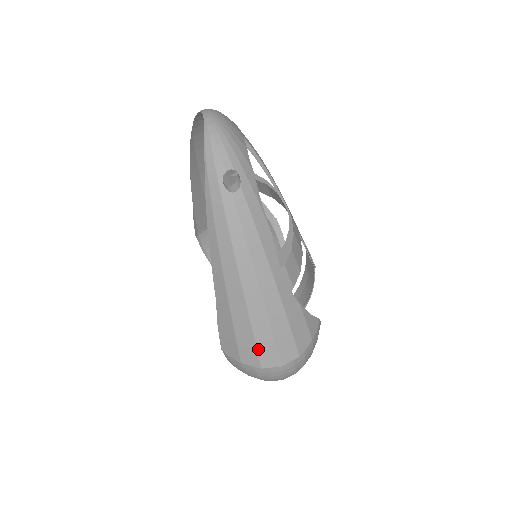
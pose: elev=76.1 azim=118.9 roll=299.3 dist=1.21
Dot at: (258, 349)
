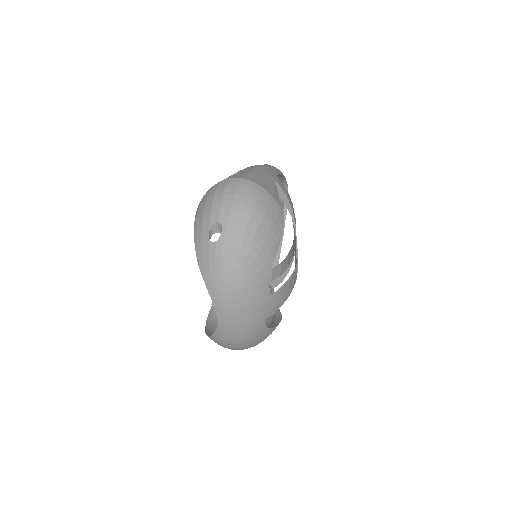
Dot at: (232, 175)
